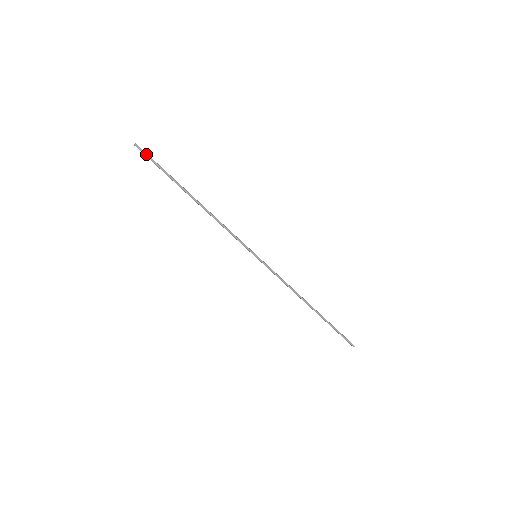
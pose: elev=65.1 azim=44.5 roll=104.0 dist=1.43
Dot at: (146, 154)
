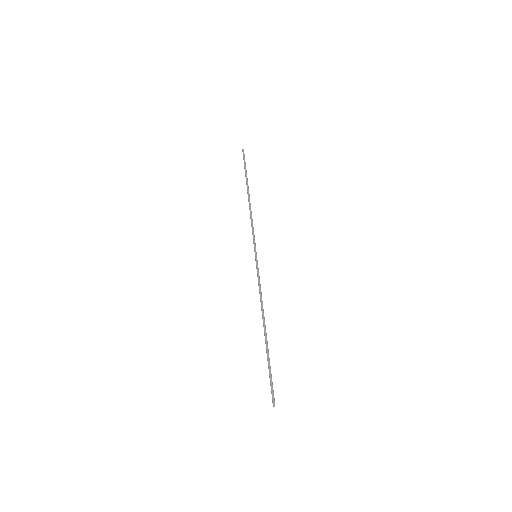
Dot at: occluded
